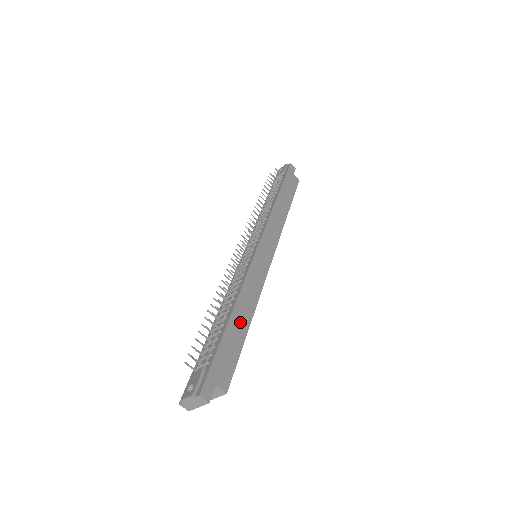
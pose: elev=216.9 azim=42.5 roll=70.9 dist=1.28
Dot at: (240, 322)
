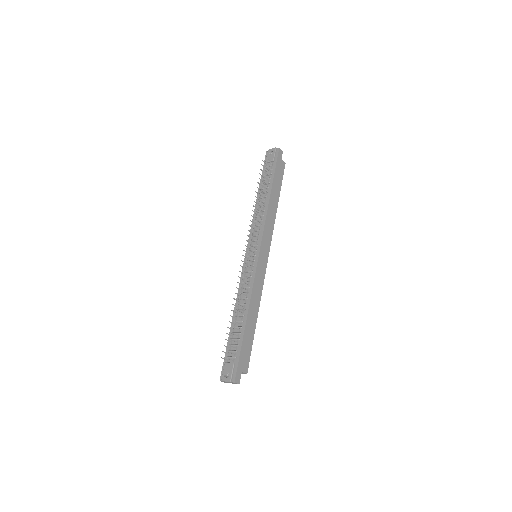
Dot at: (251, 323)
